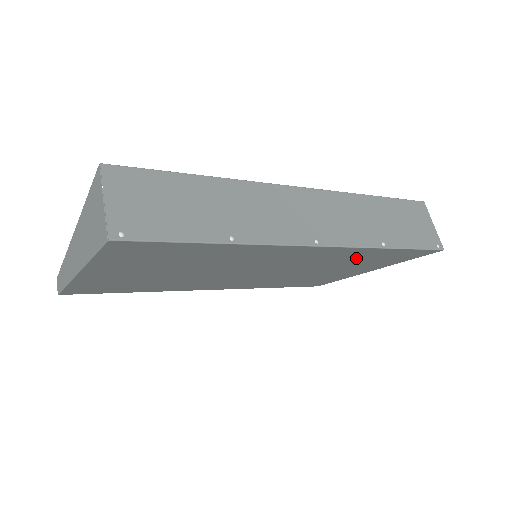
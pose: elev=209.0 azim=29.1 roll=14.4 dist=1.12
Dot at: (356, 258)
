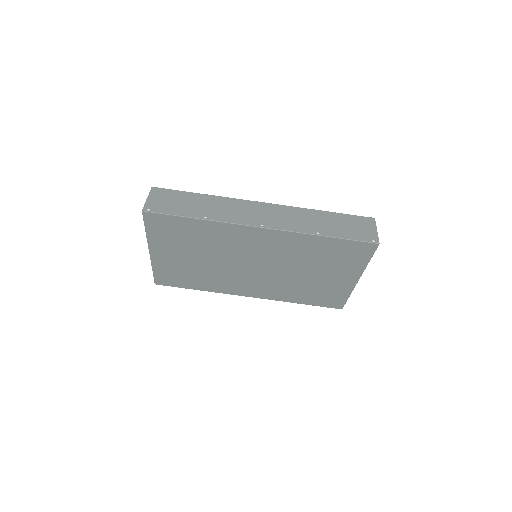
Dot at: (313, 251)
